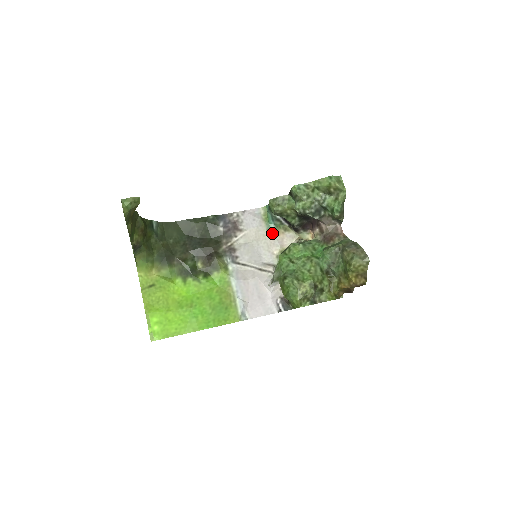
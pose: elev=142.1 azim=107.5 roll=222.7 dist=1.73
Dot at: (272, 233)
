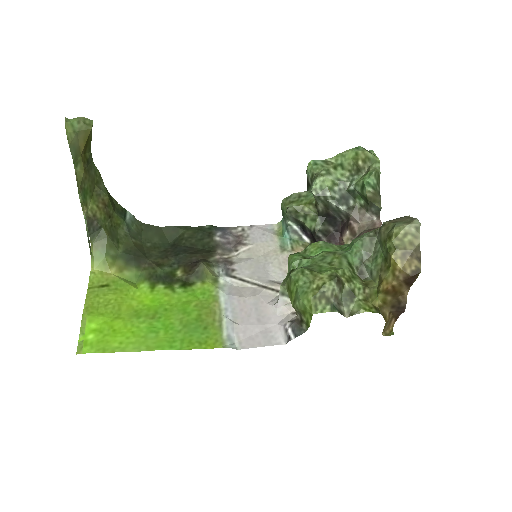
Dot at: (287, 249)
